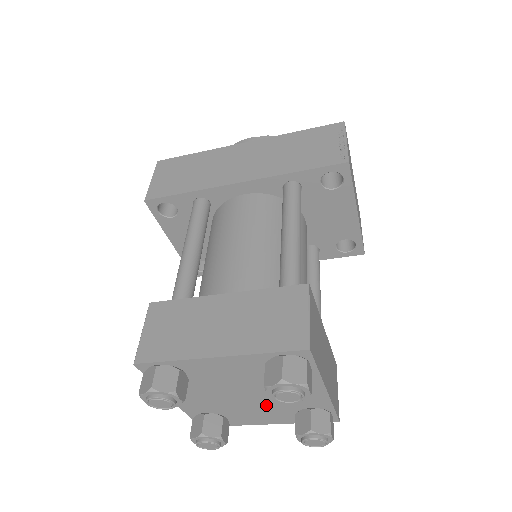
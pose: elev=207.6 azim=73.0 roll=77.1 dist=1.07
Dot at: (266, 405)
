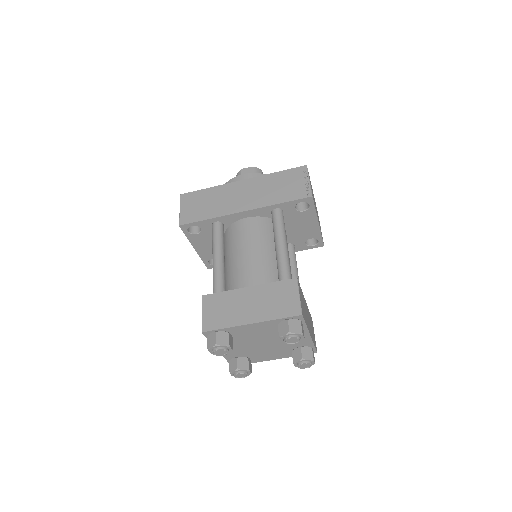
Dot at: (275, 348)
